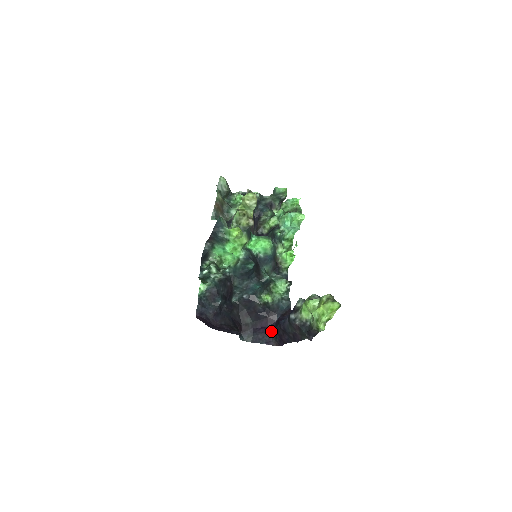
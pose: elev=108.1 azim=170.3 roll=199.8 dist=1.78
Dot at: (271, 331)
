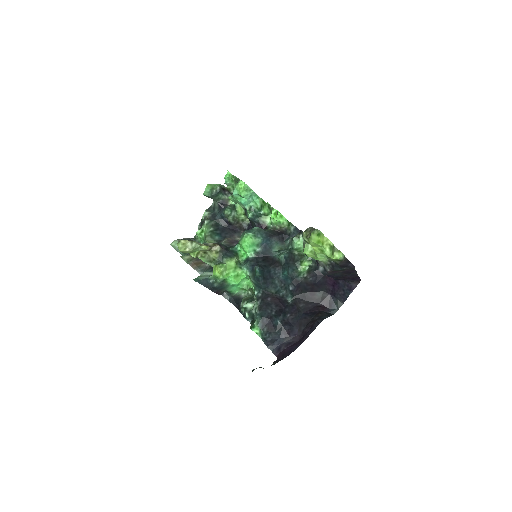
Dot at: (340, 280)
